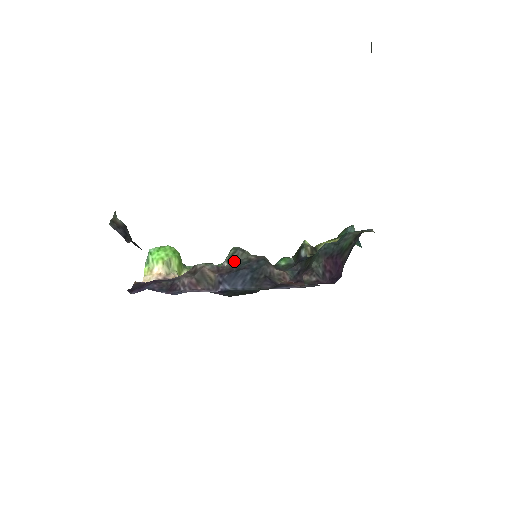
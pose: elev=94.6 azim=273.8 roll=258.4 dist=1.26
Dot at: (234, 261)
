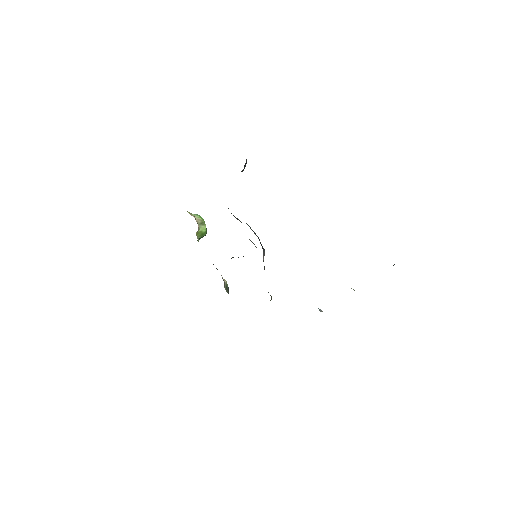
Dot at: occluded
